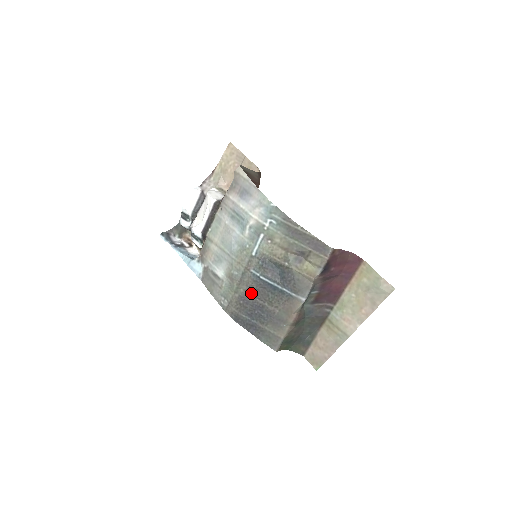
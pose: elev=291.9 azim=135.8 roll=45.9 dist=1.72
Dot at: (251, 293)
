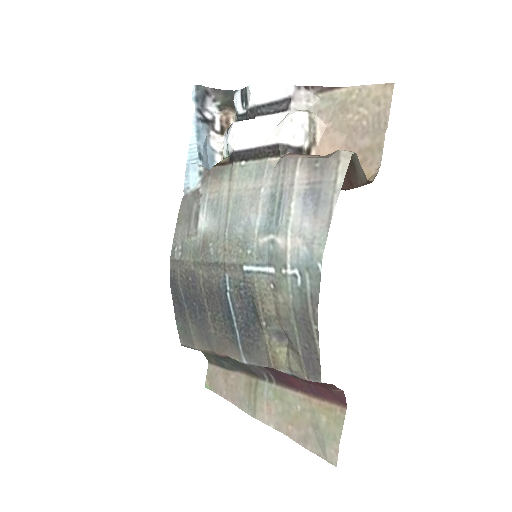
Dot at: (205, 288)
